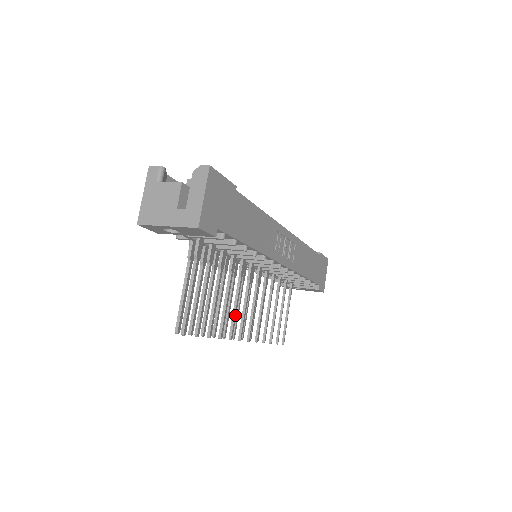
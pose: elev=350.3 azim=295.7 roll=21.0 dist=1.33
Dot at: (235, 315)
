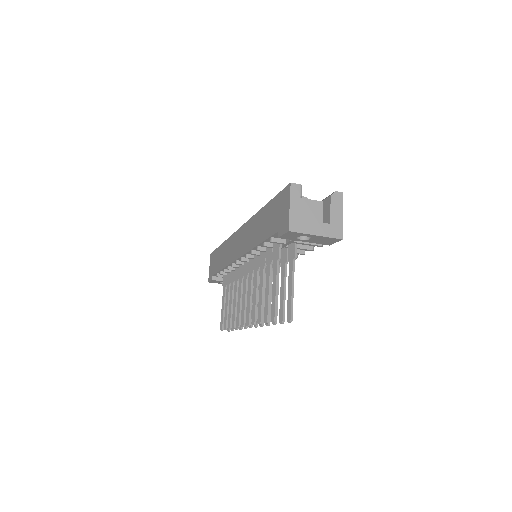
Dot at: (263, 306)
